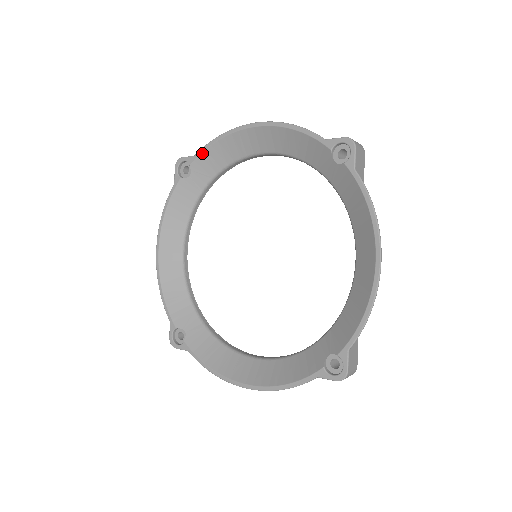
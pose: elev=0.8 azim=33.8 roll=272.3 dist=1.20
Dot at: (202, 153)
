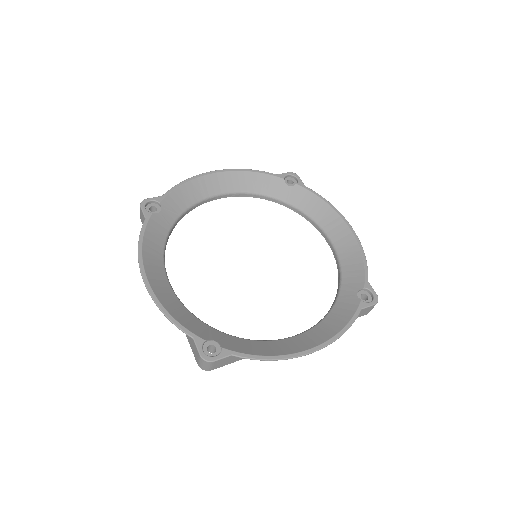
Dot at: (171, 193)
